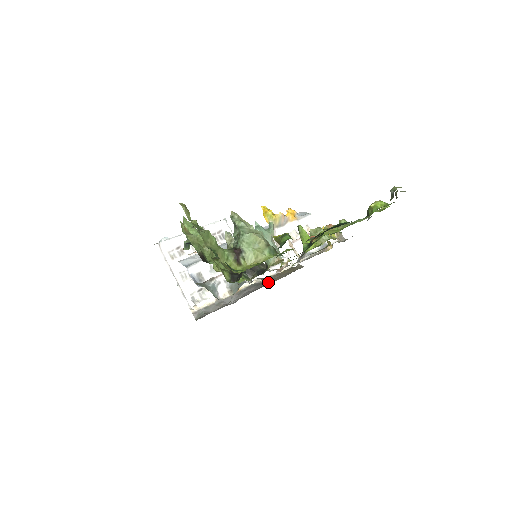
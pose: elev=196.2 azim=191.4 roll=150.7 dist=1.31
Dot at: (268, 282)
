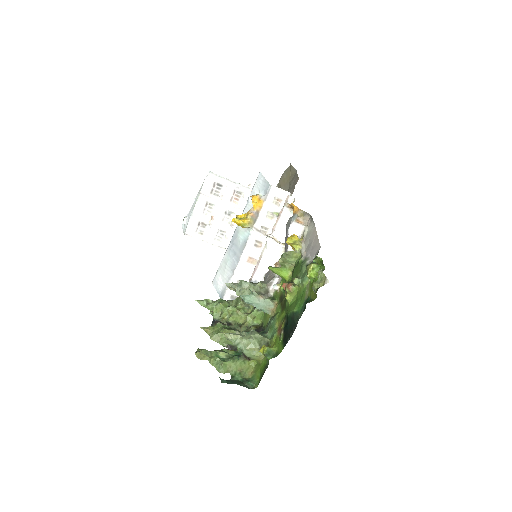
Dot at: occluded
